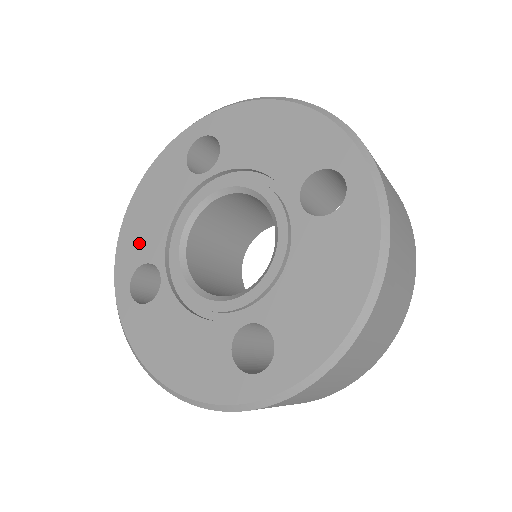
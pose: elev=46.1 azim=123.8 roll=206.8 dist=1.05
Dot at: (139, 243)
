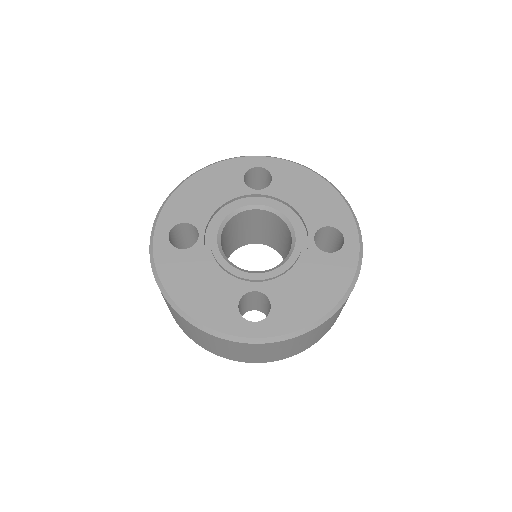
Dot at: (188, 208)
